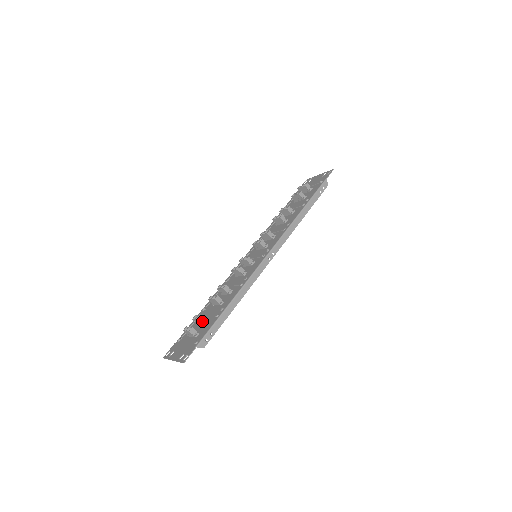
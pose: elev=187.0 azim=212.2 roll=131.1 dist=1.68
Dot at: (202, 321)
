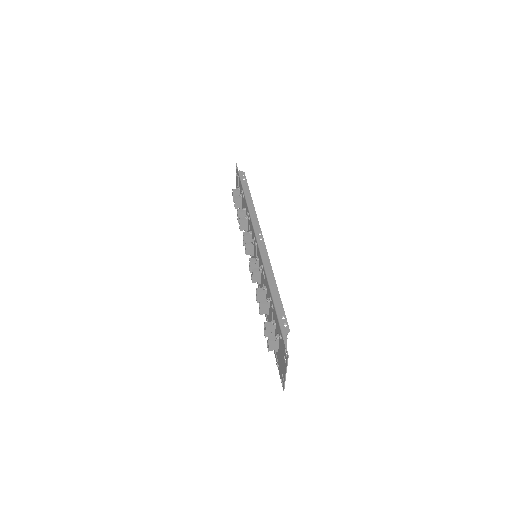
Dot at: (270, 326)
